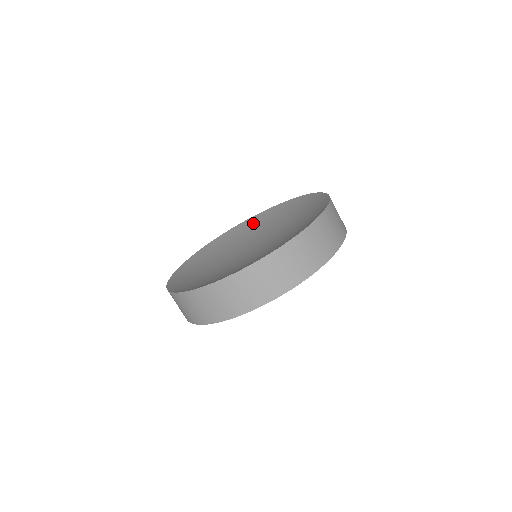
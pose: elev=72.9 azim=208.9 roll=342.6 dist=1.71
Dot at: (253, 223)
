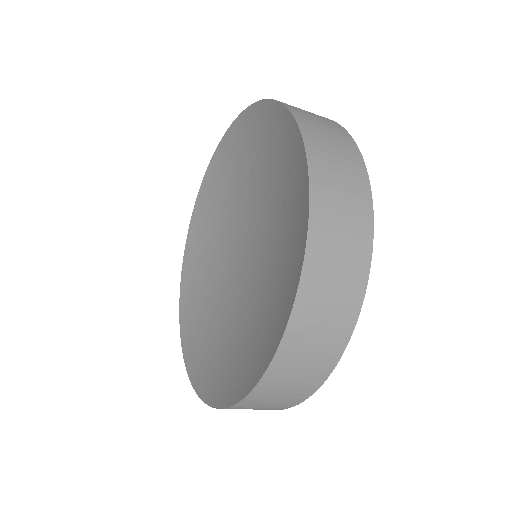
Dot at: (262, 129)
